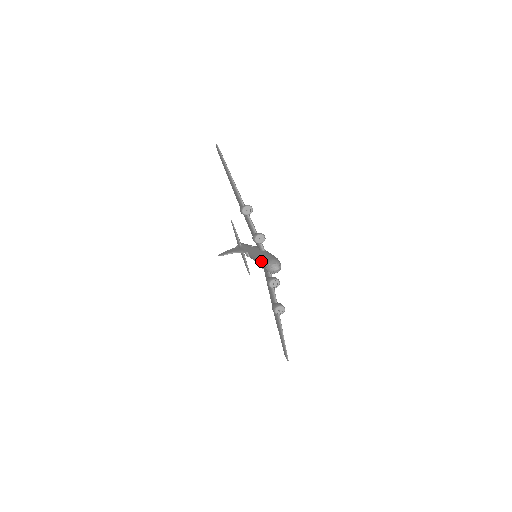
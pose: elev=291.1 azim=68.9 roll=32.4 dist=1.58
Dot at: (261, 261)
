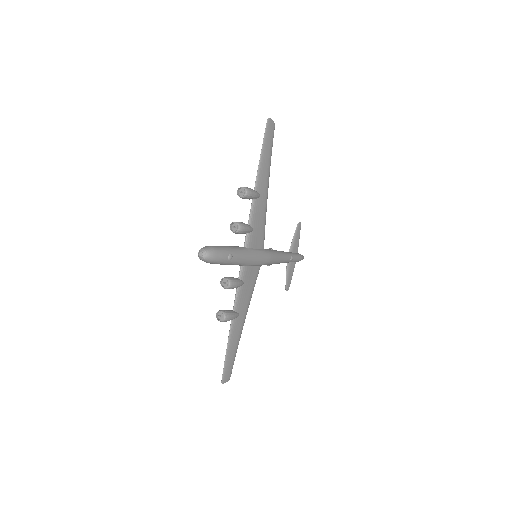
Dot at: occluded
